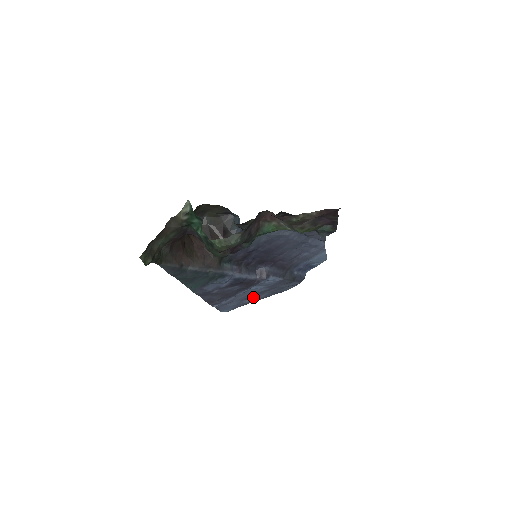
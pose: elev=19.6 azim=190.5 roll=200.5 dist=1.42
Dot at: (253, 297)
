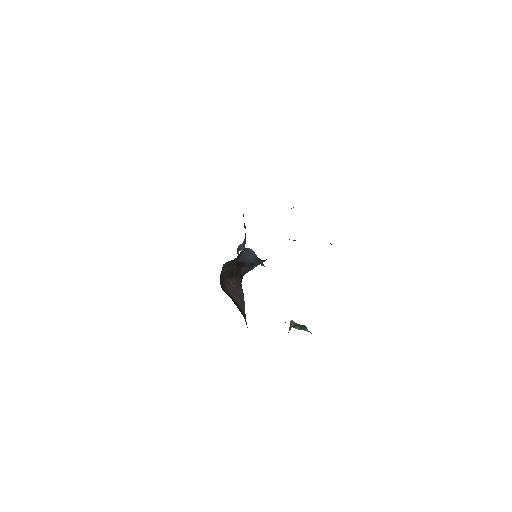
Dot at: occluded
